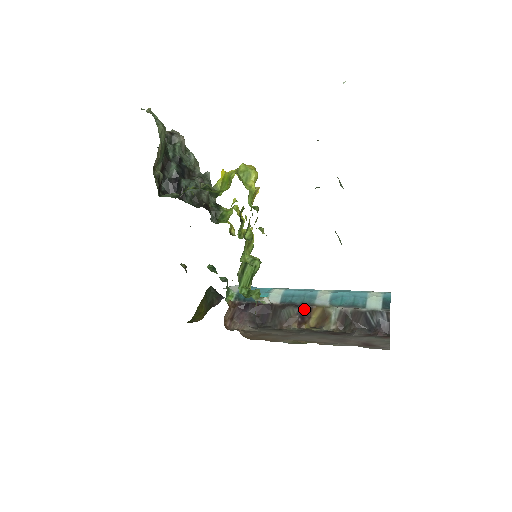
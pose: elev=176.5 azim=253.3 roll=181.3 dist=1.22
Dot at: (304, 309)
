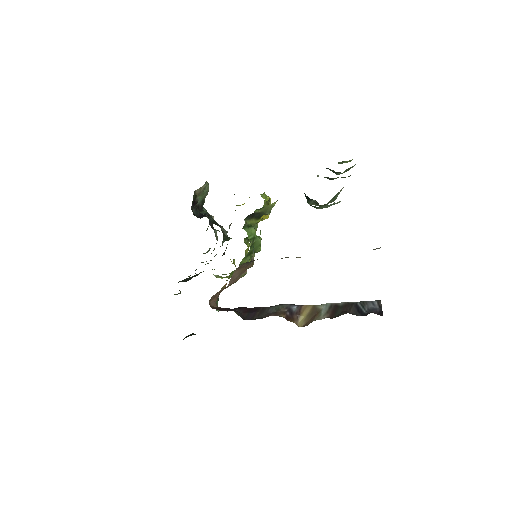
Dot at: (294, 306)
